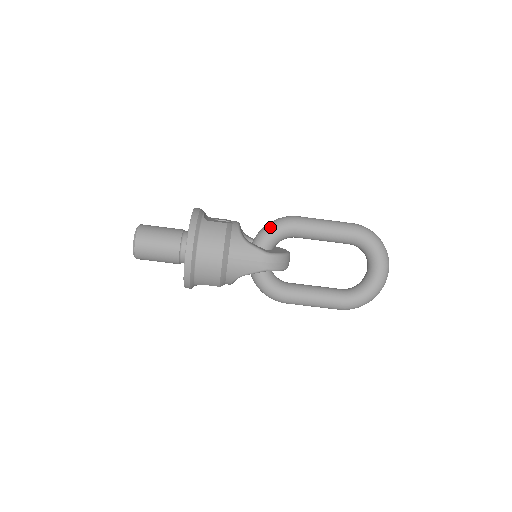
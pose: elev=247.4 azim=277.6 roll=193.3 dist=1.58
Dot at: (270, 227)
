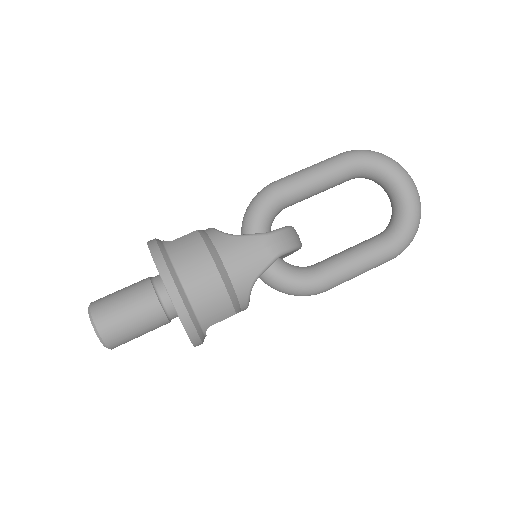
Dot at: (251, 209)
